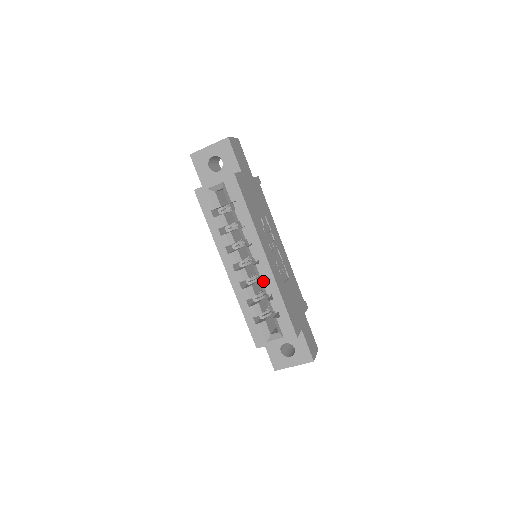
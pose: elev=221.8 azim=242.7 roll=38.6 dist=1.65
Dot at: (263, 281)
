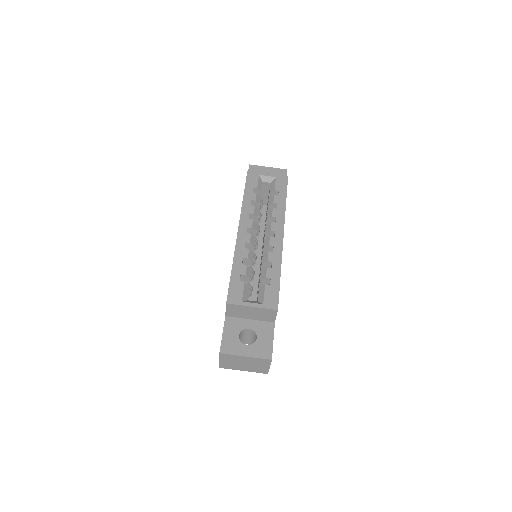
Dot at: occluded
